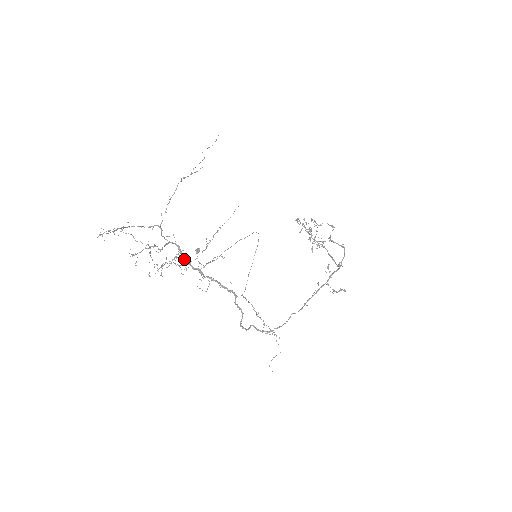
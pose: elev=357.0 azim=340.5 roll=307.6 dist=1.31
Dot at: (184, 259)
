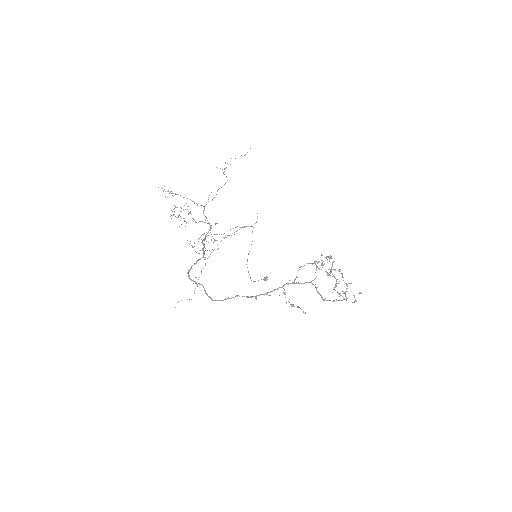
Dot at: (206, 234)
